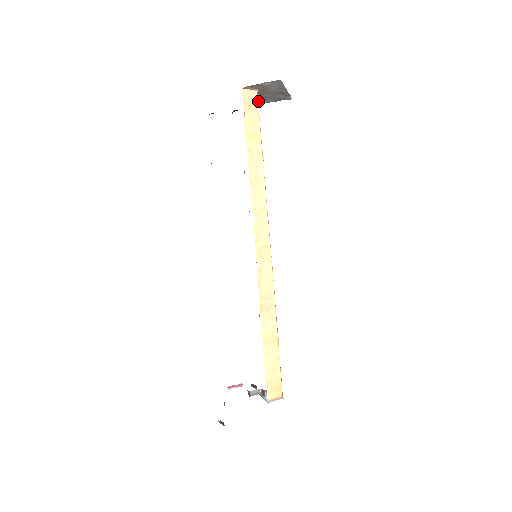
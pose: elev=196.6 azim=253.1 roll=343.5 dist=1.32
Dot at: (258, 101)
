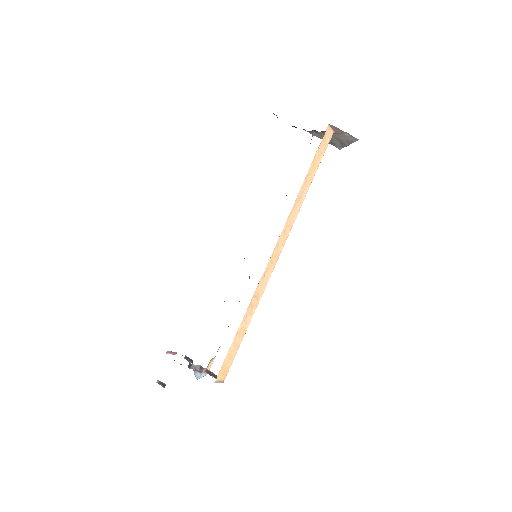
Dot at: (319, 134)
